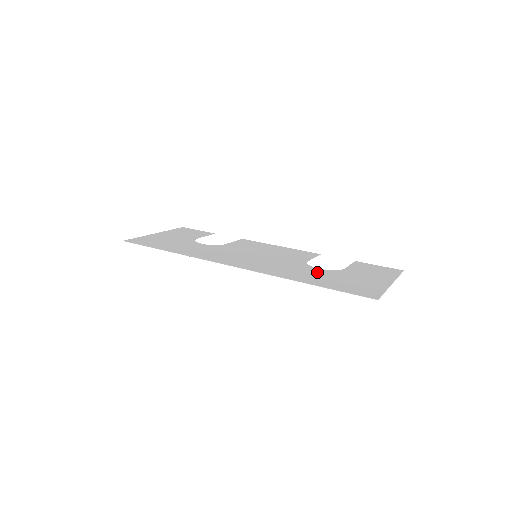
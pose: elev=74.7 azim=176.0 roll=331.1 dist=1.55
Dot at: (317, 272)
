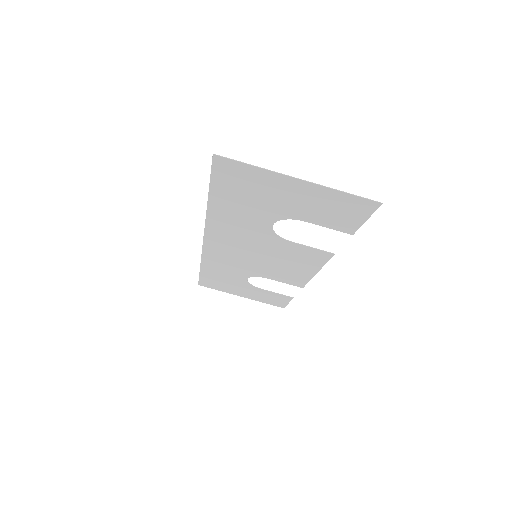
Dot at: (256, 218)
